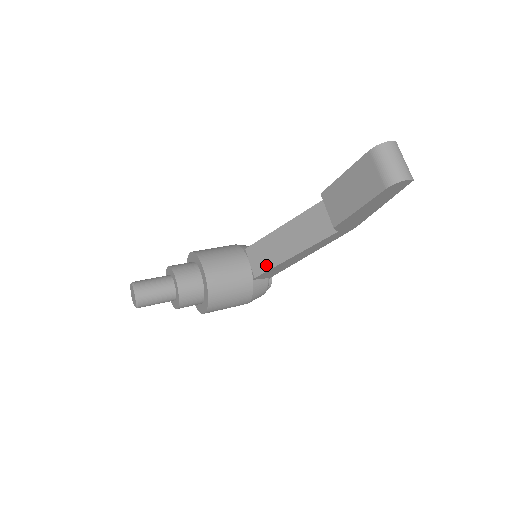
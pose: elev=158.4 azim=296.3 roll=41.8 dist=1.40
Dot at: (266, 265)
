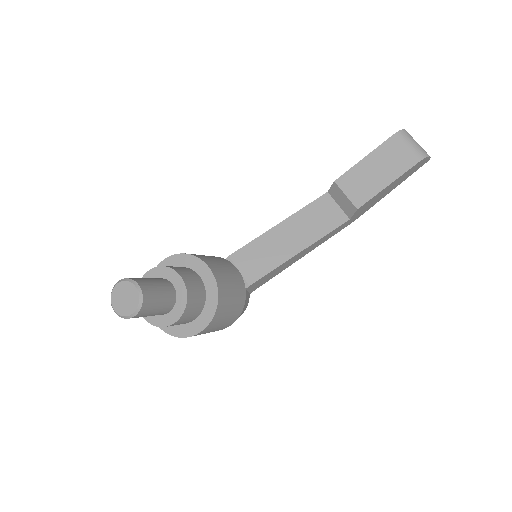
Dot at: (265, 268)
